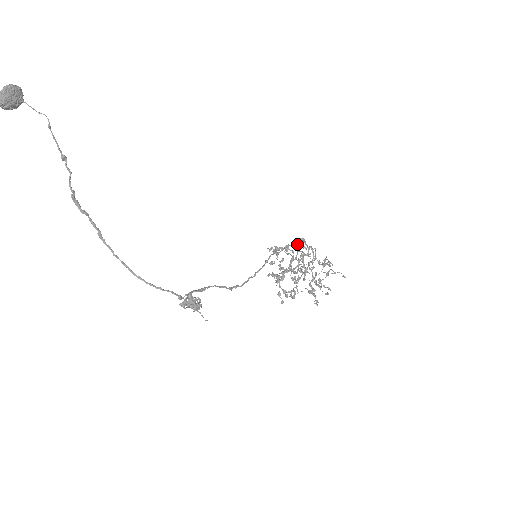
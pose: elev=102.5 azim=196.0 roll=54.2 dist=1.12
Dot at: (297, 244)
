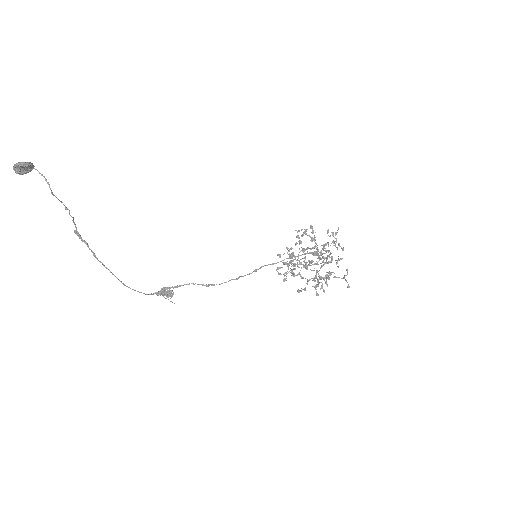
Dot at: (333, 233)
